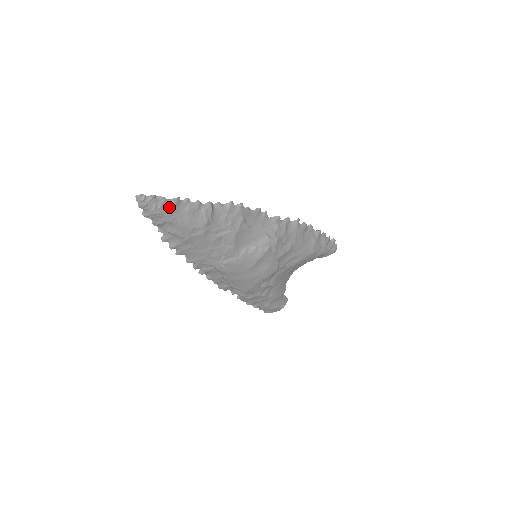
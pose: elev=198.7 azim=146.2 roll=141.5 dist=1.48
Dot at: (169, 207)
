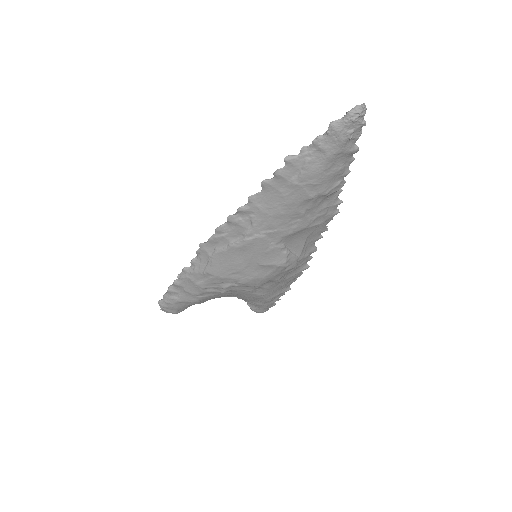
Dot at: (348, 147)
